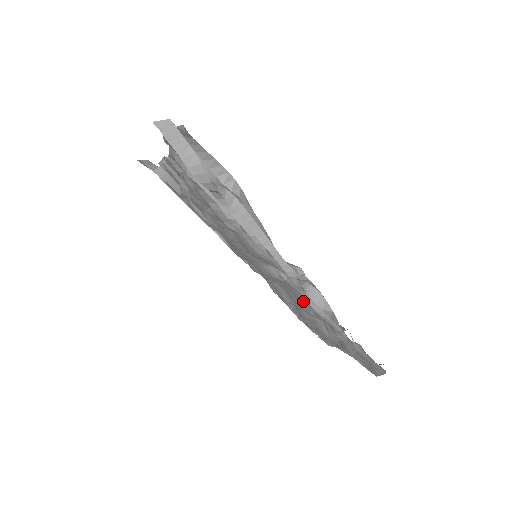
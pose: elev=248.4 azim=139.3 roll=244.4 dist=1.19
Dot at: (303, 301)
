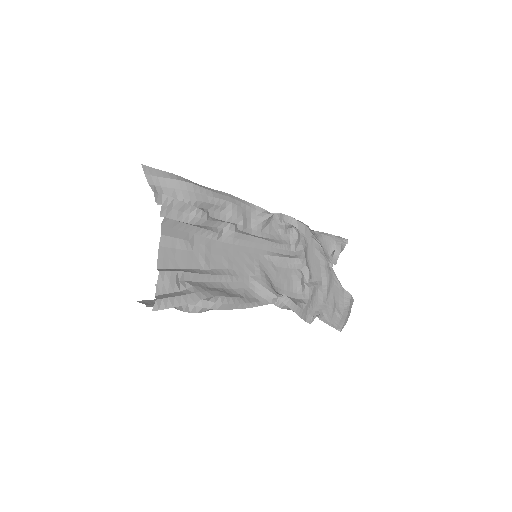
Dot at: (289, 292)
